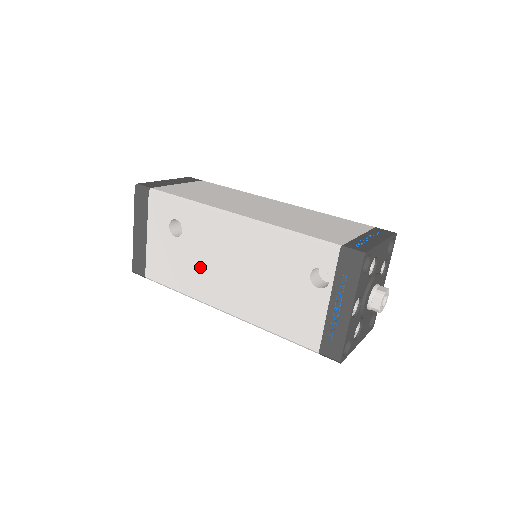
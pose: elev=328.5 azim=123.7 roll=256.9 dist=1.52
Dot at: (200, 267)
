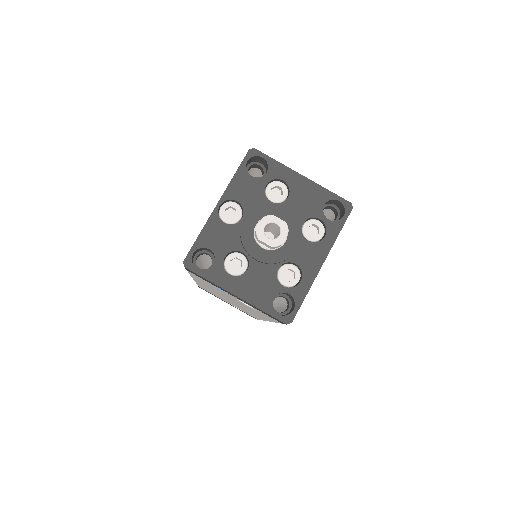
Dot at: occluded
